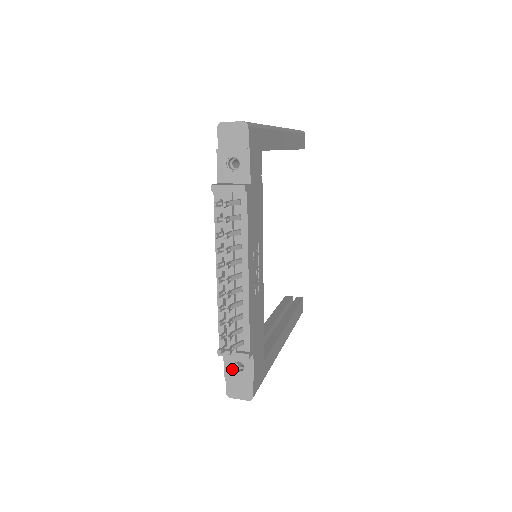
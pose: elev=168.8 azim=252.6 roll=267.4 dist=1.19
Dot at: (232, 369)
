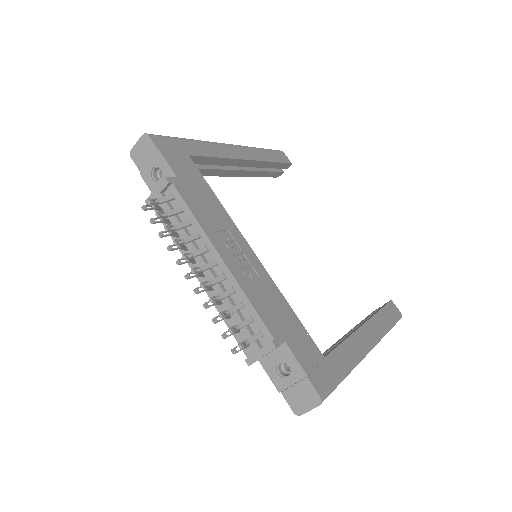
Dot at: (280, 377)
